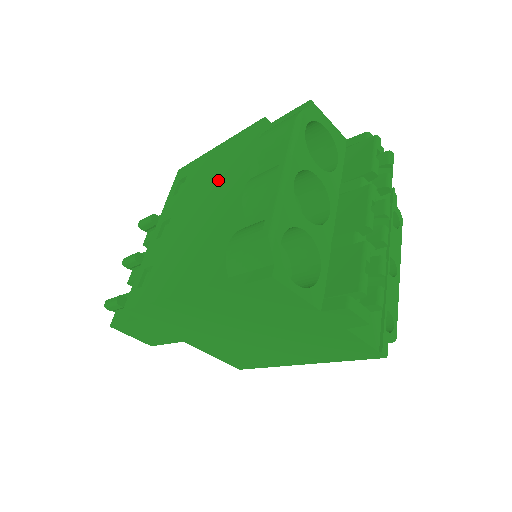
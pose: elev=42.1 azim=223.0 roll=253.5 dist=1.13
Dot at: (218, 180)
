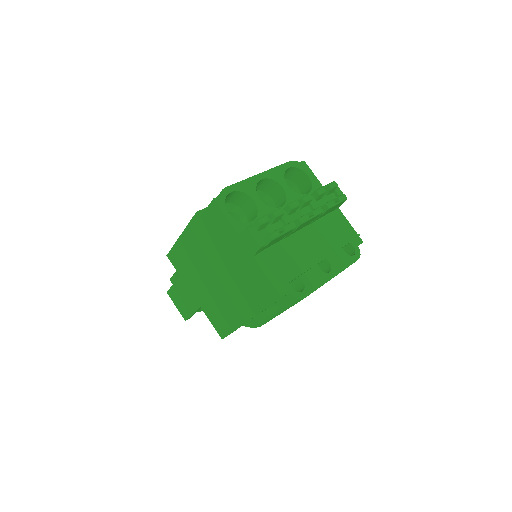
Dot at: occluded
